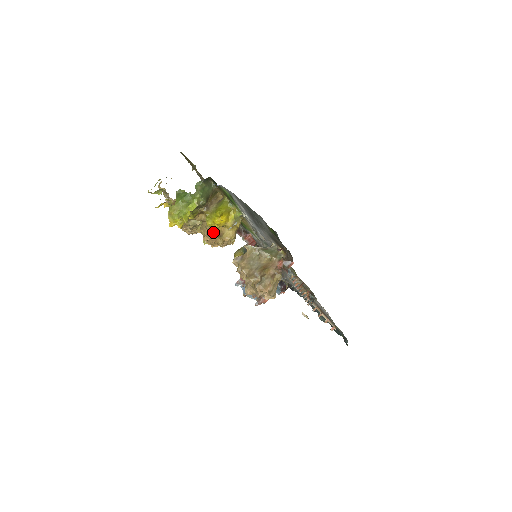
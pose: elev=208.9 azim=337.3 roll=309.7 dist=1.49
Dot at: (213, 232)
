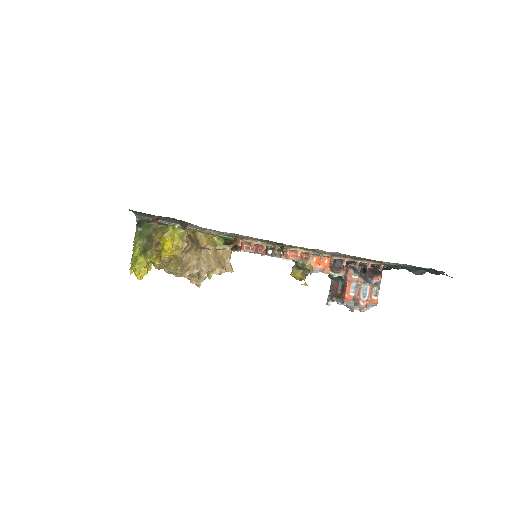
Dot at: (178, 260)
